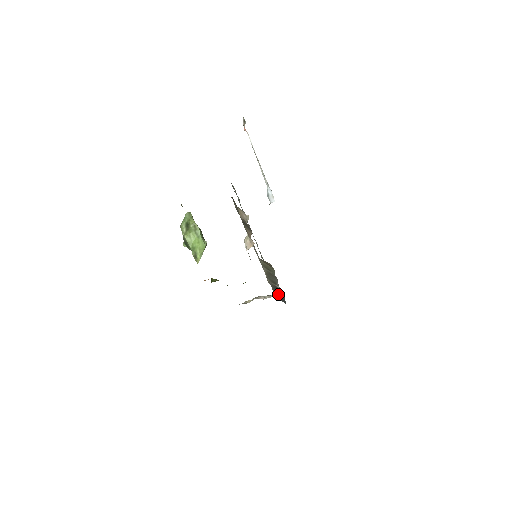
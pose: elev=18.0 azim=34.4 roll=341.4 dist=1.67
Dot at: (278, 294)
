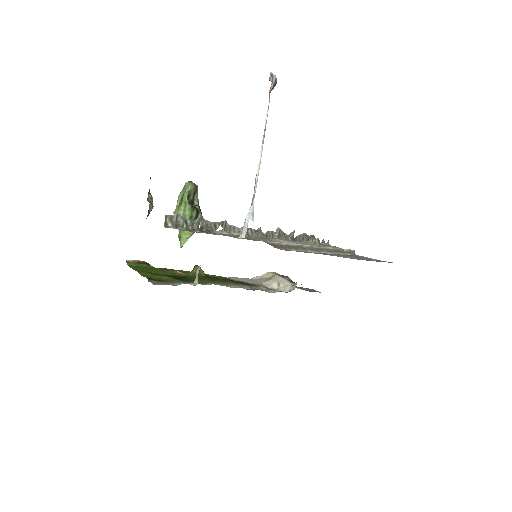
Dot at: (293, 289)
